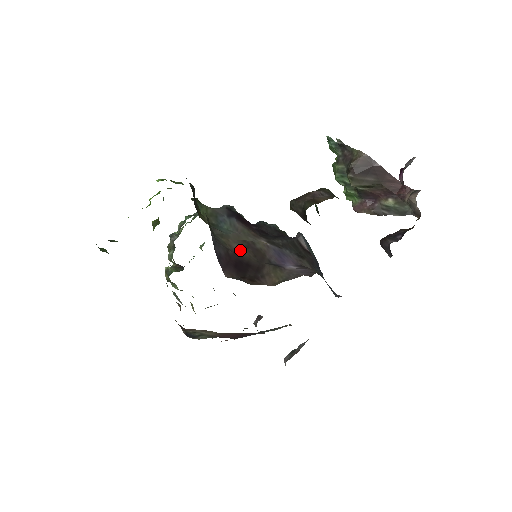
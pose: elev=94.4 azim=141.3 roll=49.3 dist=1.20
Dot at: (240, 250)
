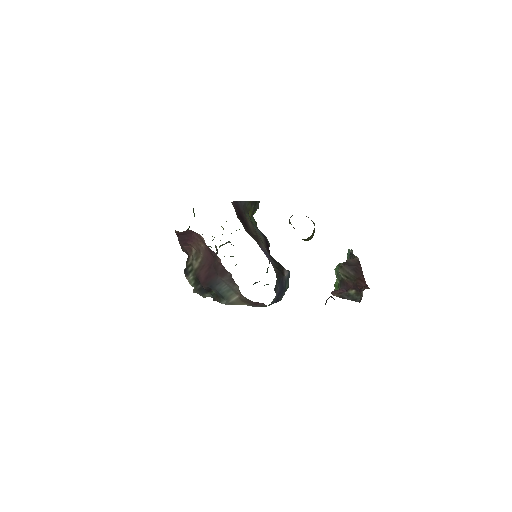
Dot at: (250, 225)
